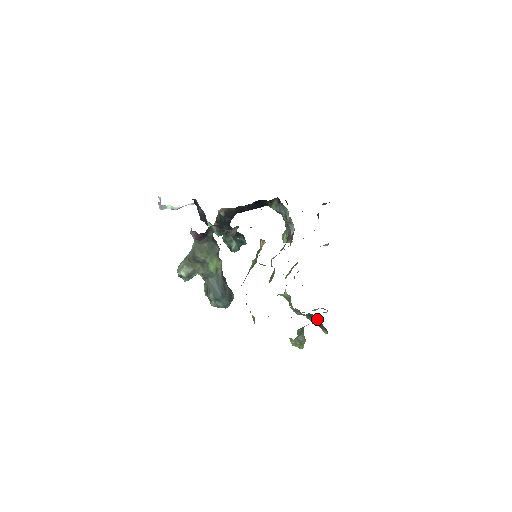
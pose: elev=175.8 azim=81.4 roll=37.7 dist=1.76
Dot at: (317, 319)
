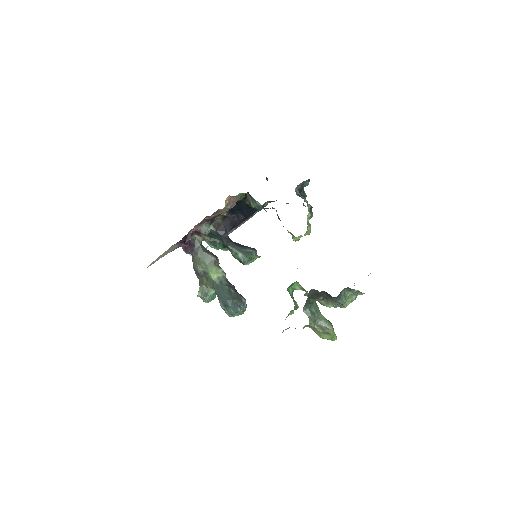
Dot at: (329, 295)
